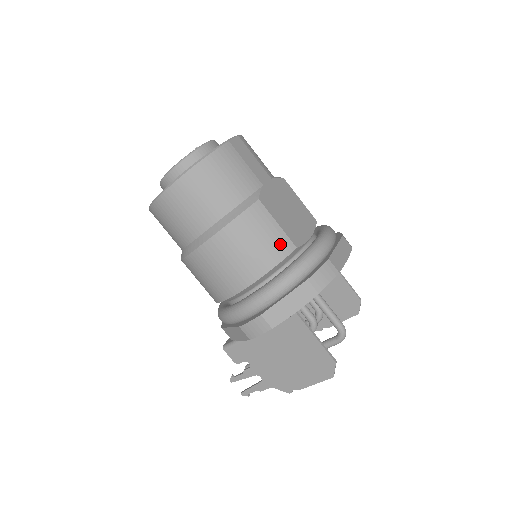
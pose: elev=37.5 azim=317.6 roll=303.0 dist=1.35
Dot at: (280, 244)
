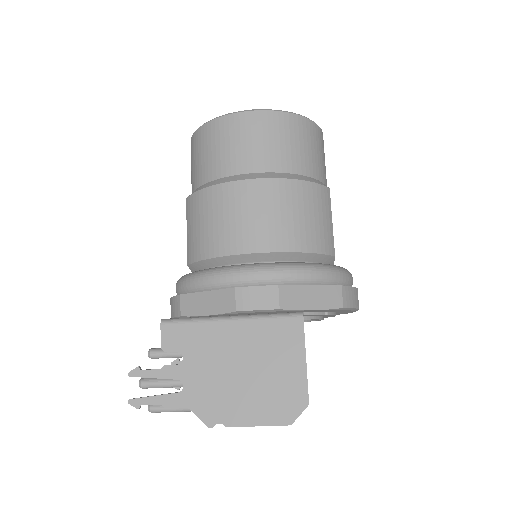
Dot at: (327, 238)
